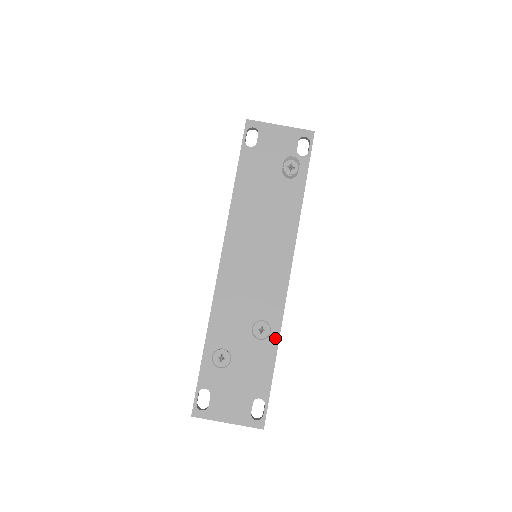
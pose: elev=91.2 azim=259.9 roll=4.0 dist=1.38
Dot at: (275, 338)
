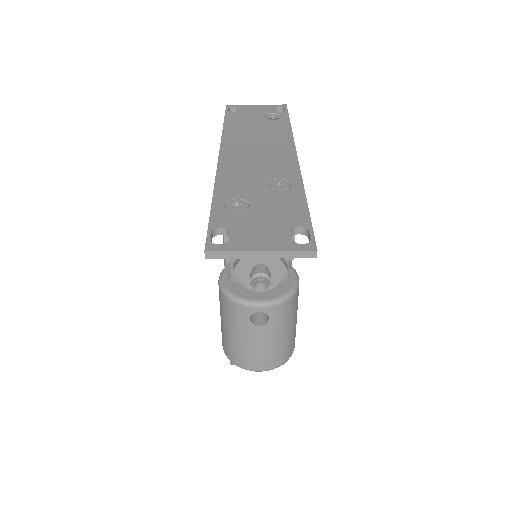
Dot at: (299, 187)
